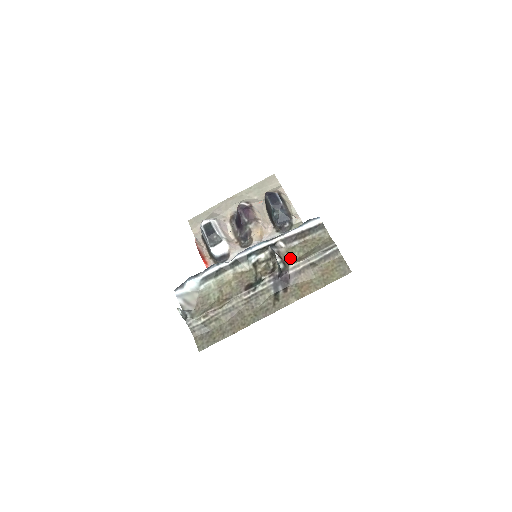
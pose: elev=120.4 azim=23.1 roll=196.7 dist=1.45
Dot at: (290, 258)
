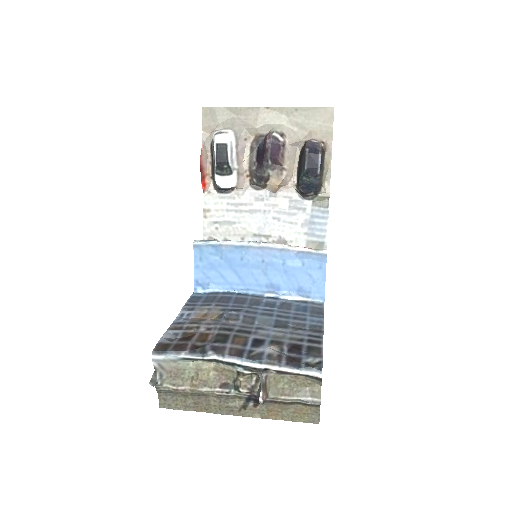
Dot at: (274, 386)
